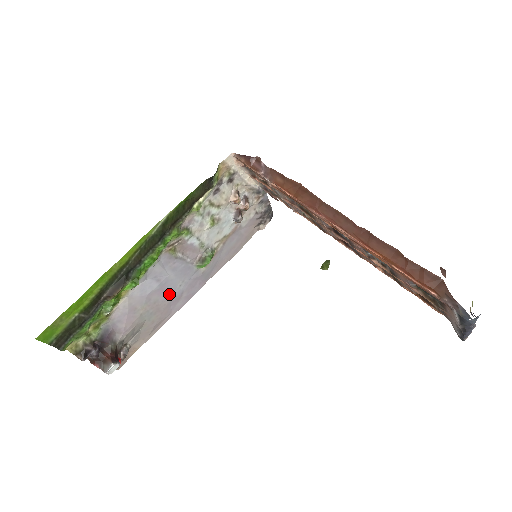
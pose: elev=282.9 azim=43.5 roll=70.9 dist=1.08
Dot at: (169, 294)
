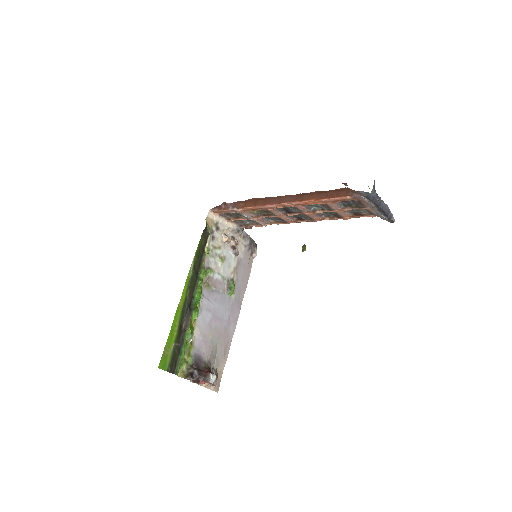
Dot at: (221, 321)
